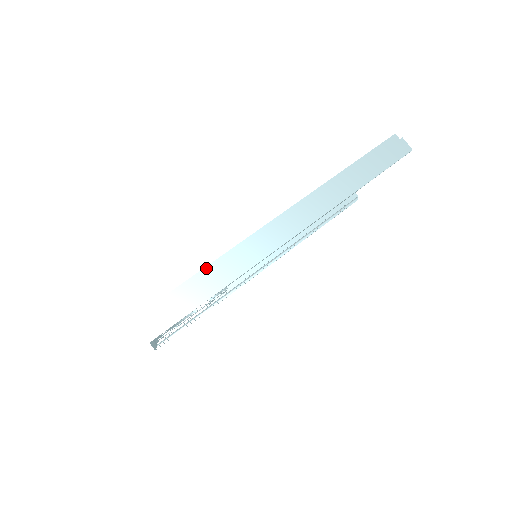
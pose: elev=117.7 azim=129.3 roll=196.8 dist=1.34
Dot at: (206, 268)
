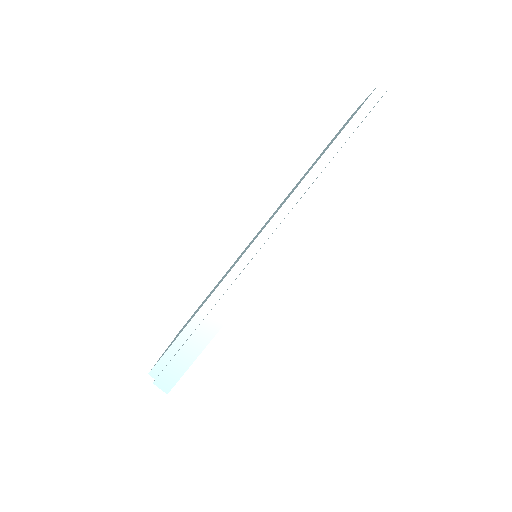
Dot at: (197, 314)
